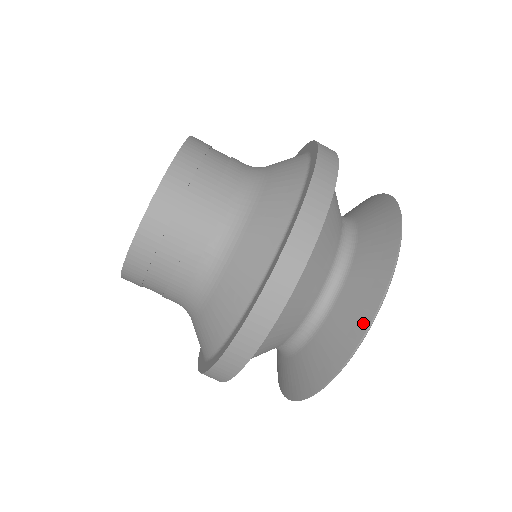
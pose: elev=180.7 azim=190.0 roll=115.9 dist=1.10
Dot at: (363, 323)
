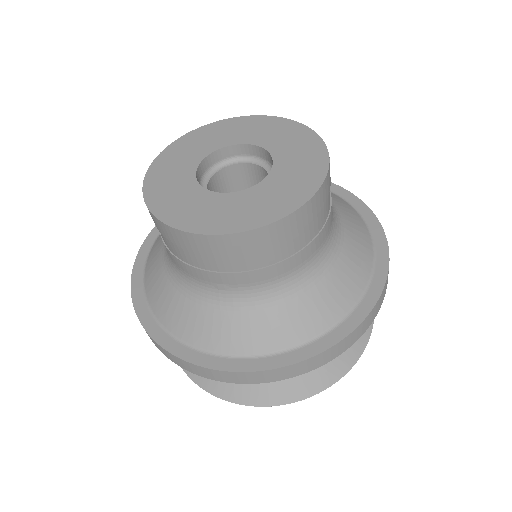
Dot at: (249, 399)
